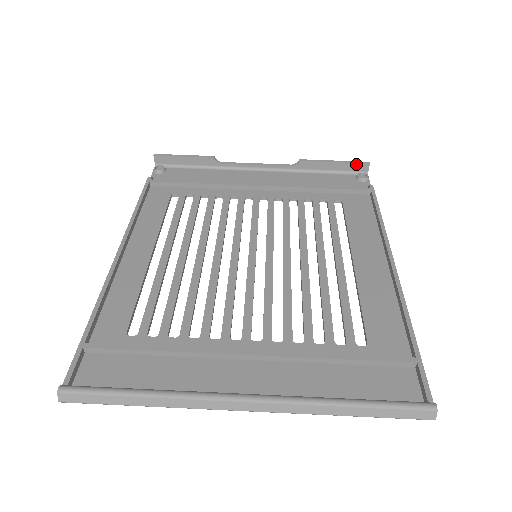
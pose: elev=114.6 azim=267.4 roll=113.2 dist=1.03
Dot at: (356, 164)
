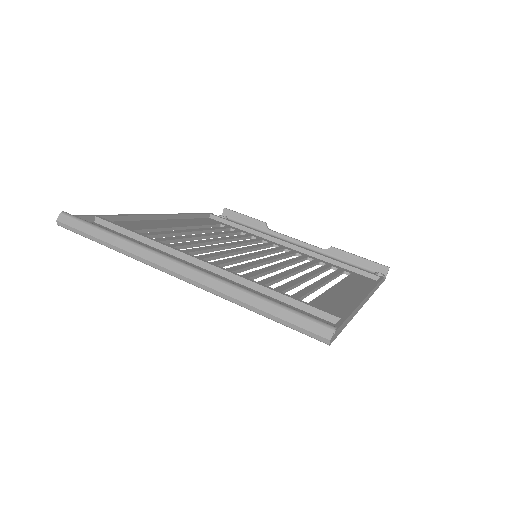
Dot at: (377, 264)
